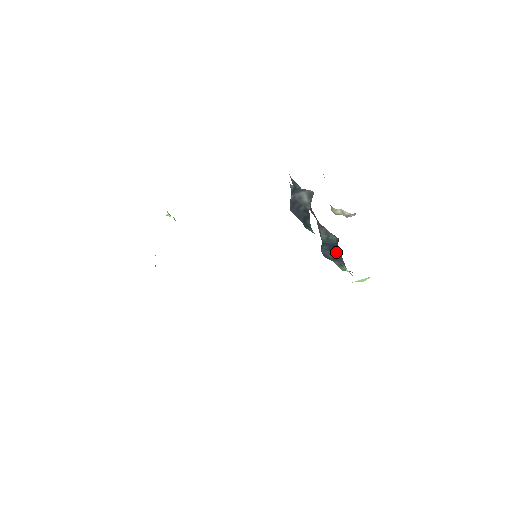
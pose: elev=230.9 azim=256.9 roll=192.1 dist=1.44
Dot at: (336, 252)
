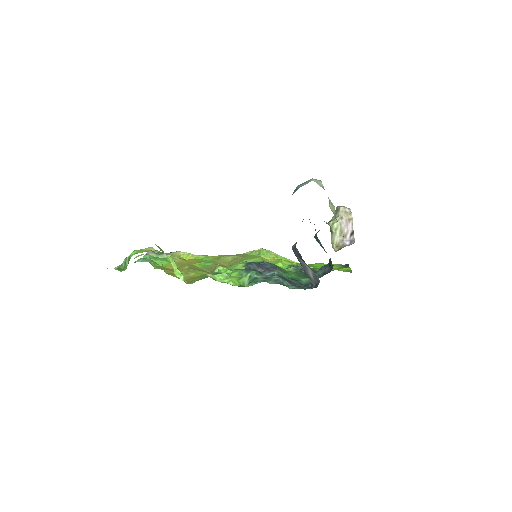
Dot at: occluded
